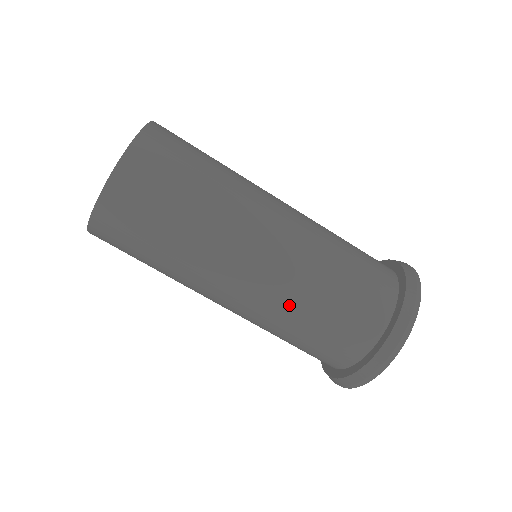
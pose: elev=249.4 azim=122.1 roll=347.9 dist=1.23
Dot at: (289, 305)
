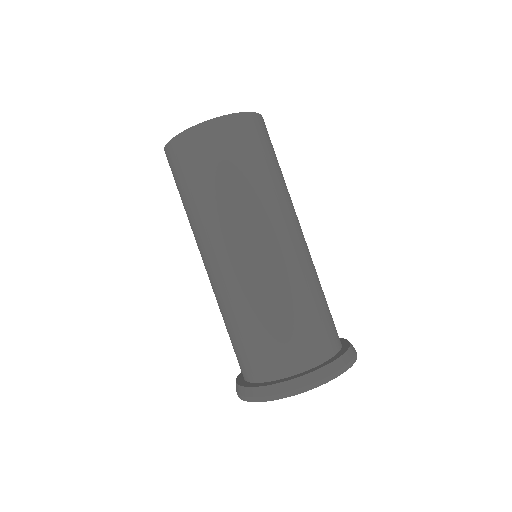
Dot at: (287, 284)
